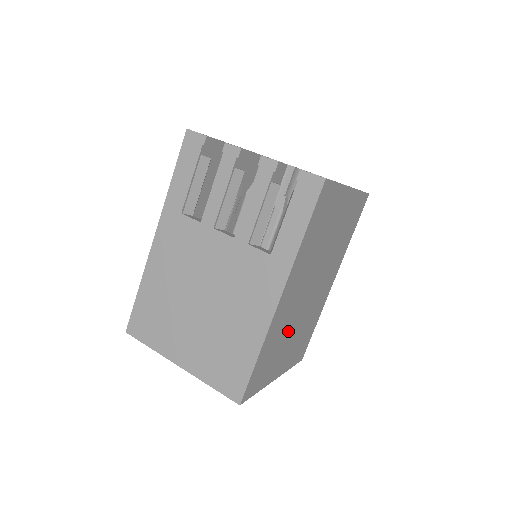
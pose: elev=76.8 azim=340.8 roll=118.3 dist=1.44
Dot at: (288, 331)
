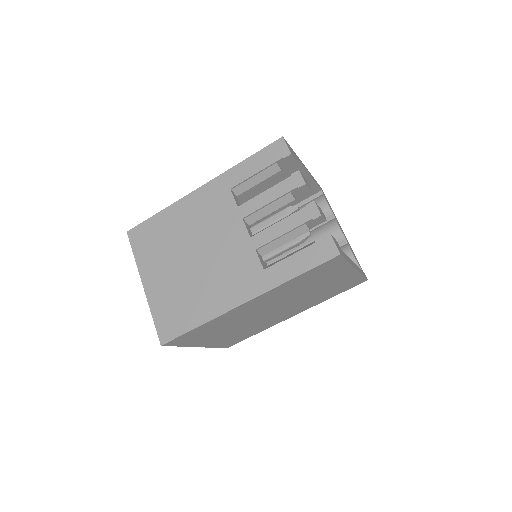
Dot at: (233, 325)
